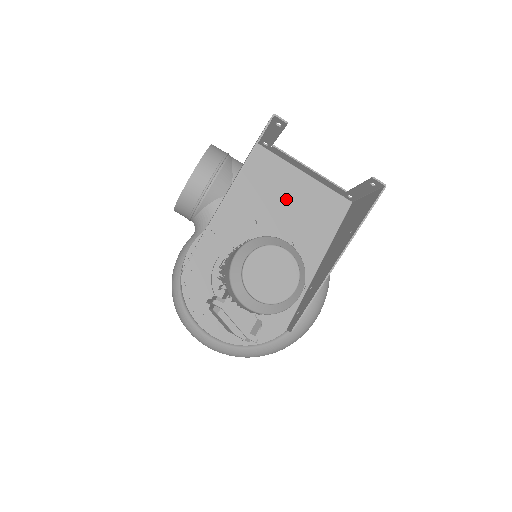
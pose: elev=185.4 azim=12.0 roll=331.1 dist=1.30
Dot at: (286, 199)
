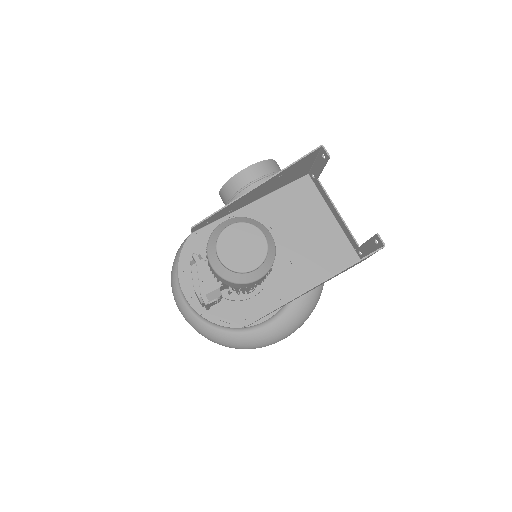
Dot at: (306, 227)
